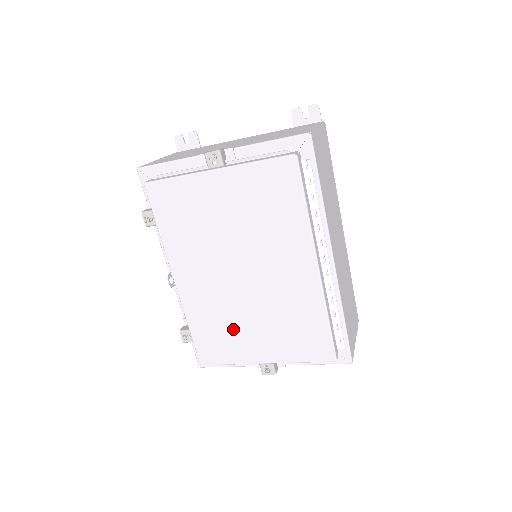
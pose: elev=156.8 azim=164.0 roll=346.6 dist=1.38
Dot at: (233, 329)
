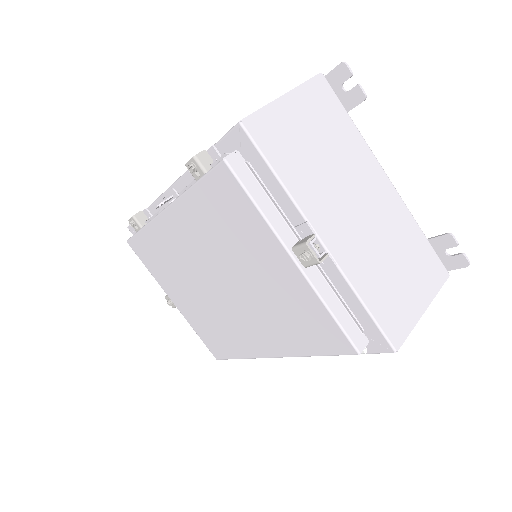
Dot at: (174, 275)
